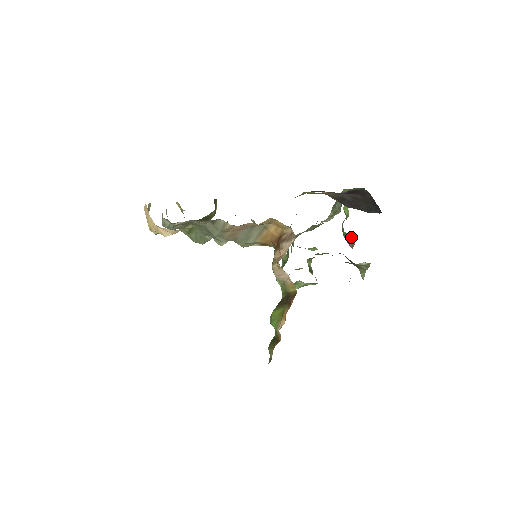
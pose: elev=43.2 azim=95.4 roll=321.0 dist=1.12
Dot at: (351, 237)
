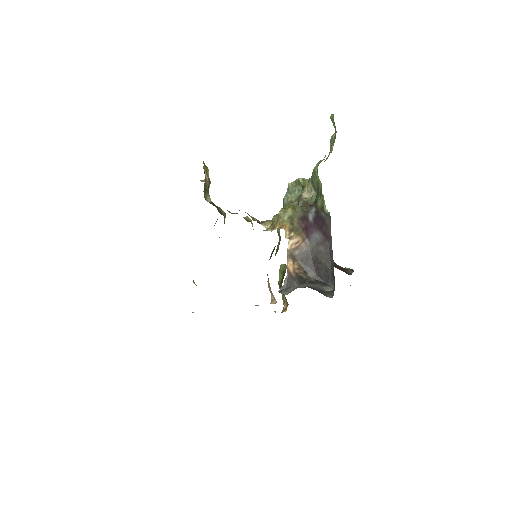
Dot at: occluded
